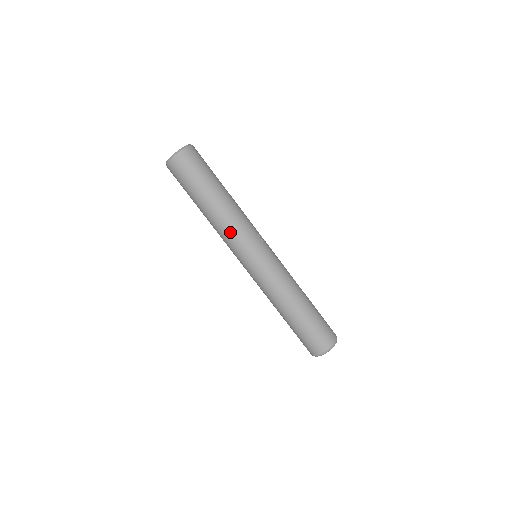
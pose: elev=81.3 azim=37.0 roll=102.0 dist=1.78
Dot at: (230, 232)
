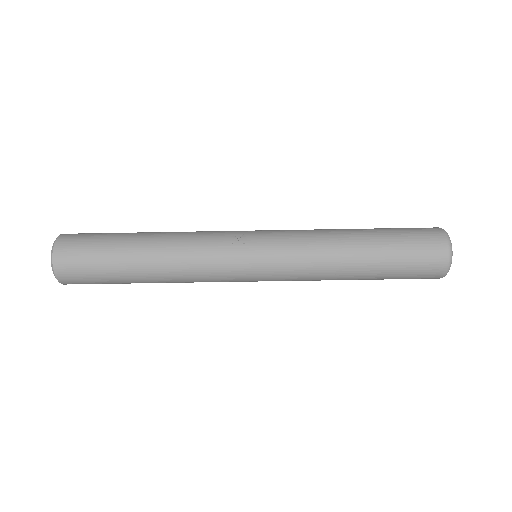
Dot at: (199, 278)
